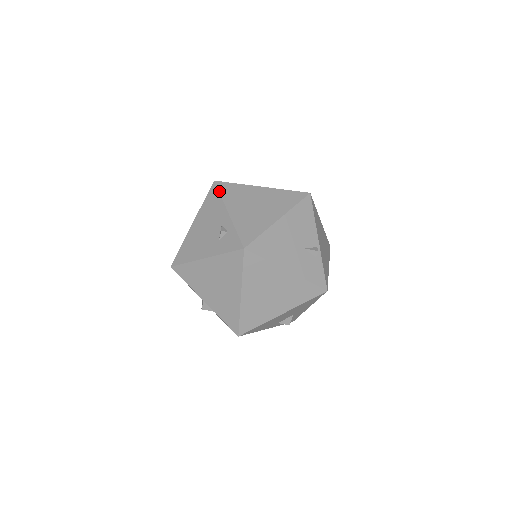
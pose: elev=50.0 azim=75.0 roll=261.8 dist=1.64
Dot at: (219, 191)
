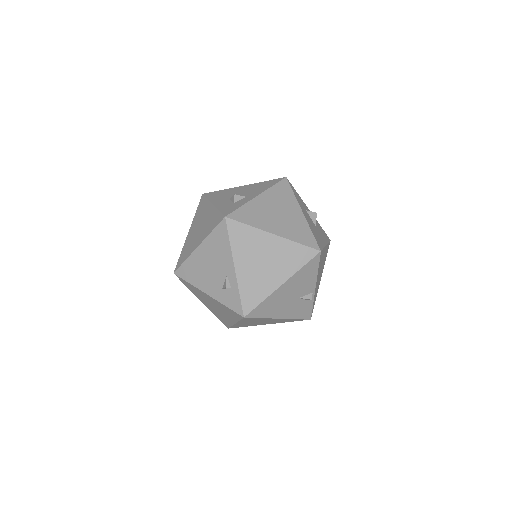
Dot at: (229, 235)
